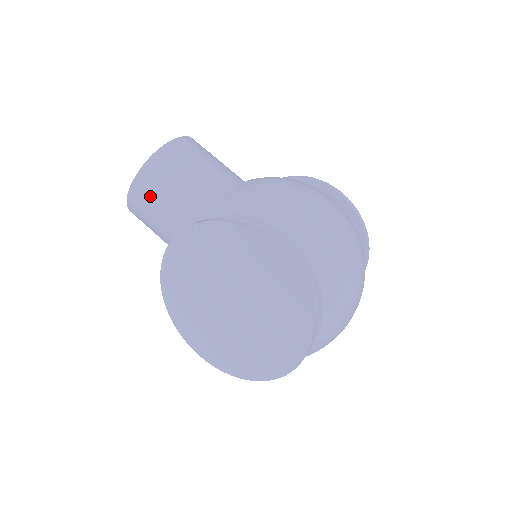
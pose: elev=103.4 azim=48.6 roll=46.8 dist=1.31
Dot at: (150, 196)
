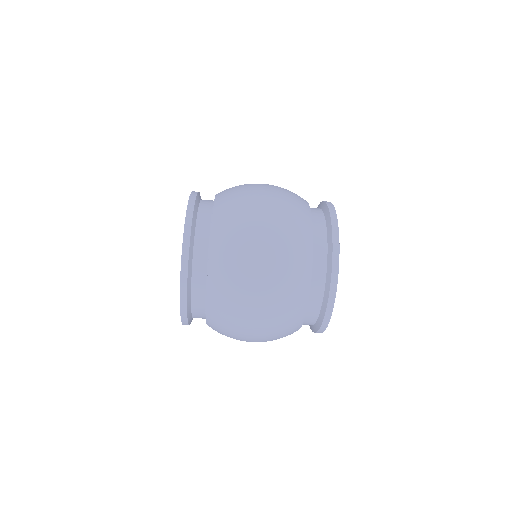
Dot at: occluded
